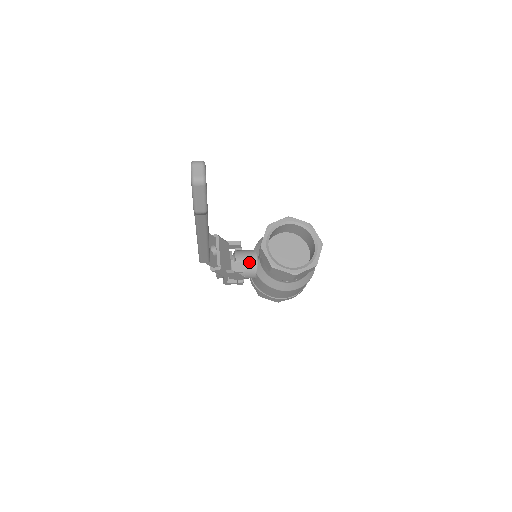
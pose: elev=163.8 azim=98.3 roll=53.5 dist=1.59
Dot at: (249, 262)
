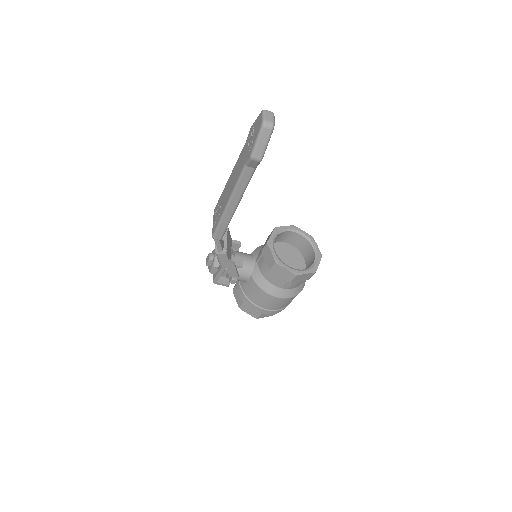
Dot at: (247, 262)
